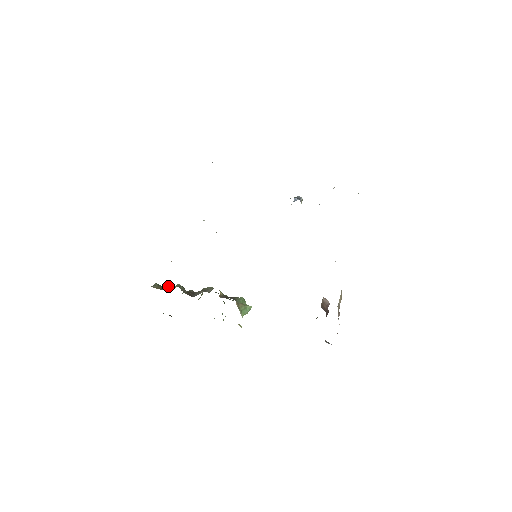
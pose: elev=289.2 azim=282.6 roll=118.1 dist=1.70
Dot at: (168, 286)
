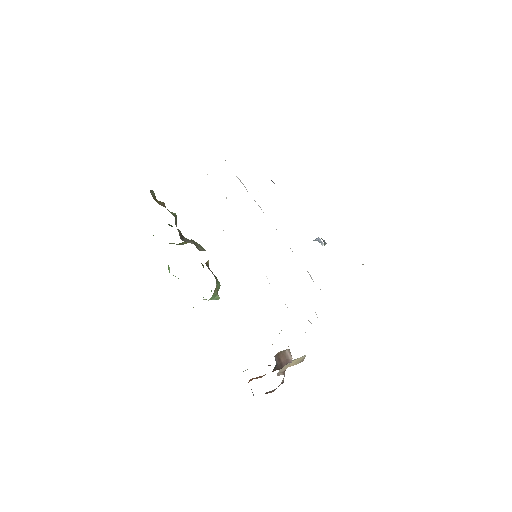
Dot at: (165, 206)
